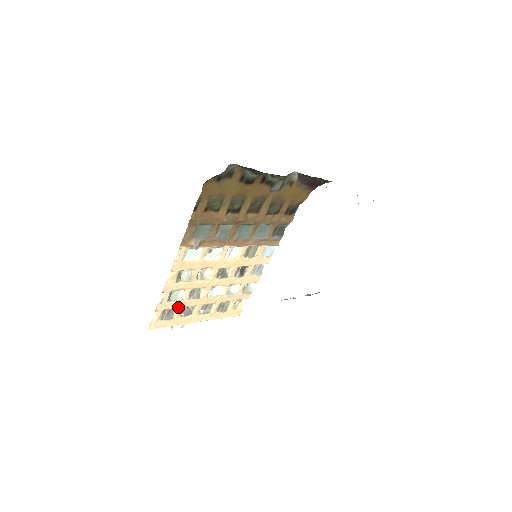
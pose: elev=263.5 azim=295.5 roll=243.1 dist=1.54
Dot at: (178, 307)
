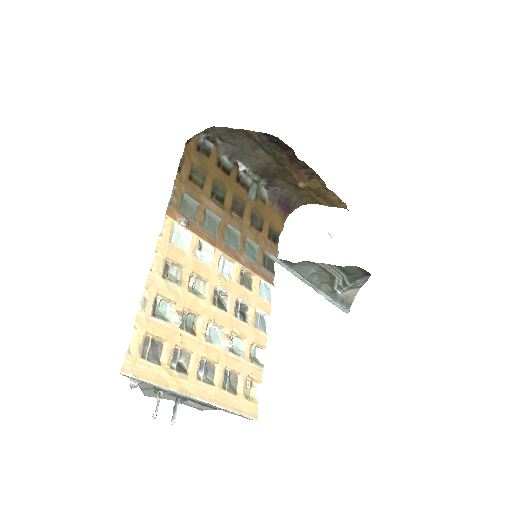
Dot at: (167, 339)
